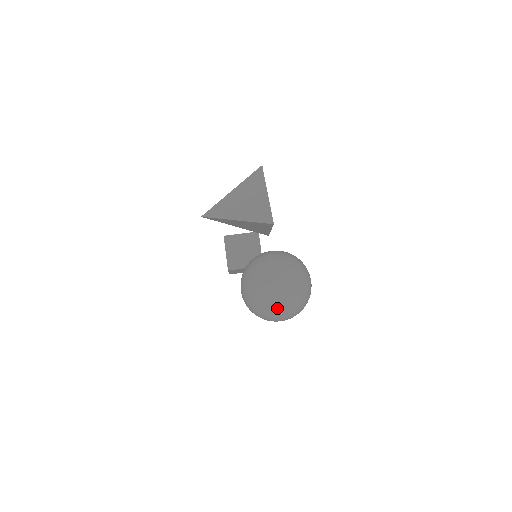
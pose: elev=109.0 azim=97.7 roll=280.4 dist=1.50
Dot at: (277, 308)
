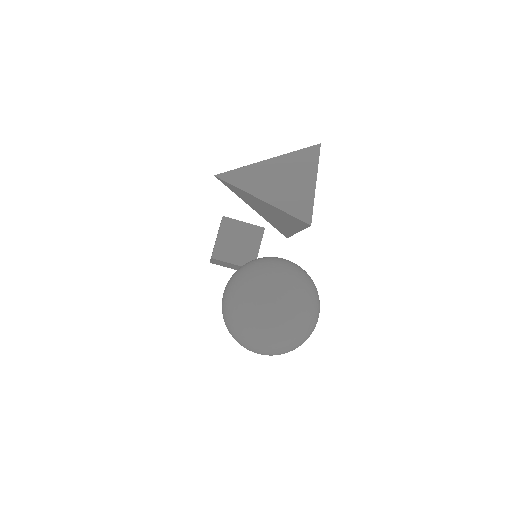
Dot at: (263, 337)
